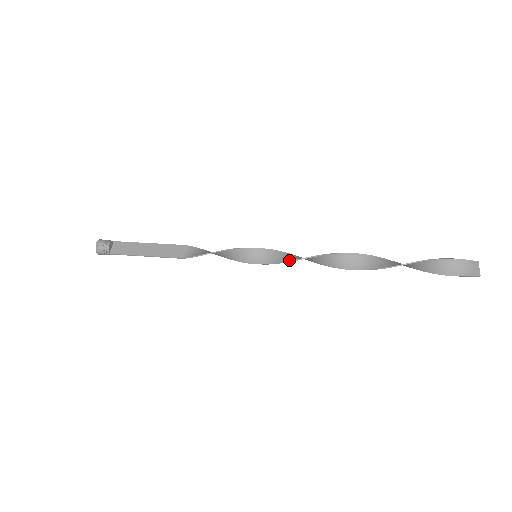
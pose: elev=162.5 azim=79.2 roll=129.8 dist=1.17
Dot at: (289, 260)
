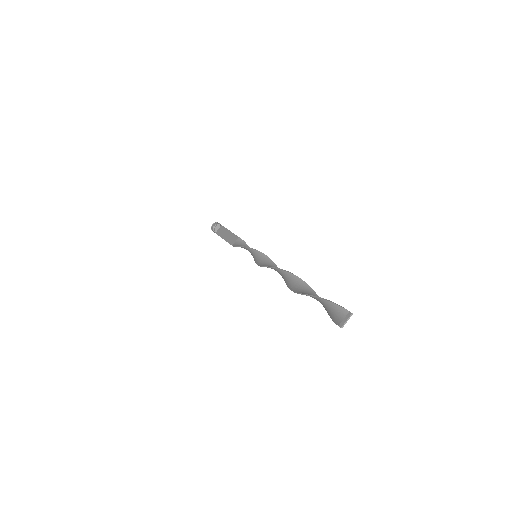
Dot at: (261, 265)
